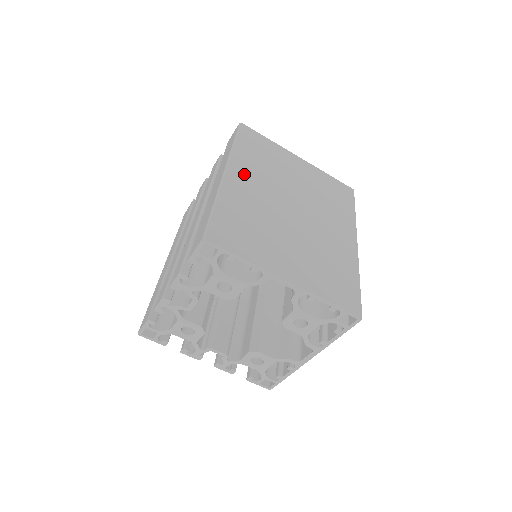
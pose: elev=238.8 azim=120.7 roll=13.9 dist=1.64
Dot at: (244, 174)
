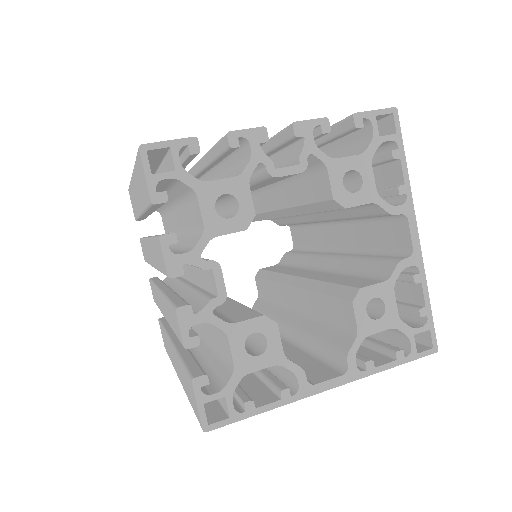
Dot at: occluded
